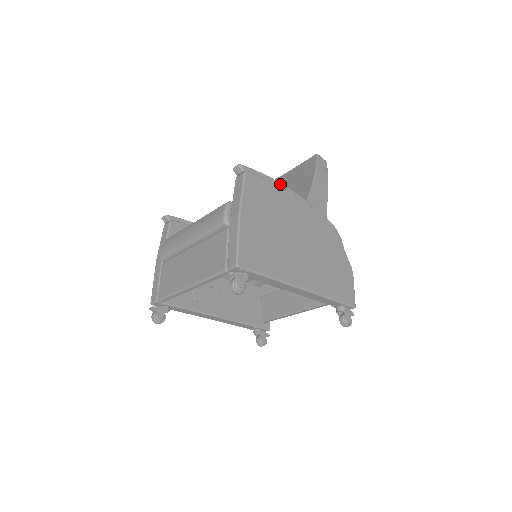
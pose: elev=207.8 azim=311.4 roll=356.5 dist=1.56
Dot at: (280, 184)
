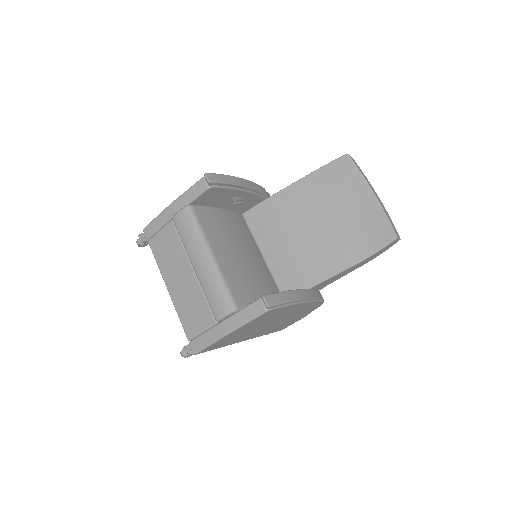
Dot at: (300, 301)
